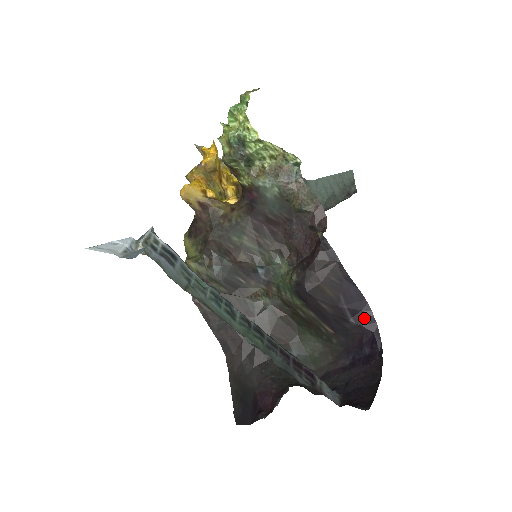
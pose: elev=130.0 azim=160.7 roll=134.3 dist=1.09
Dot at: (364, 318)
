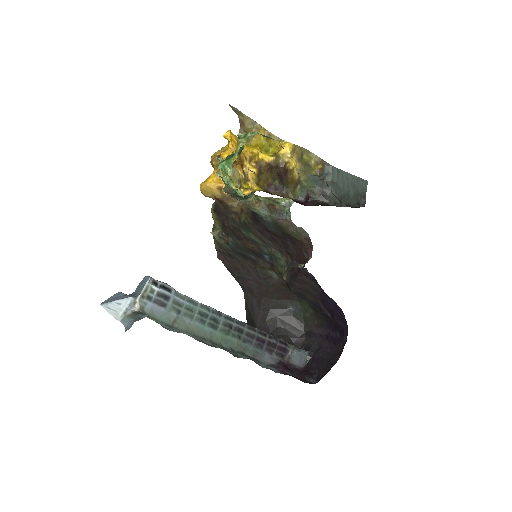
Dot at: (338, 317)
